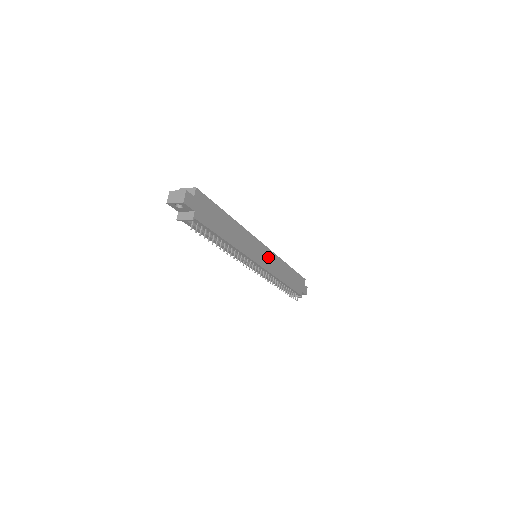
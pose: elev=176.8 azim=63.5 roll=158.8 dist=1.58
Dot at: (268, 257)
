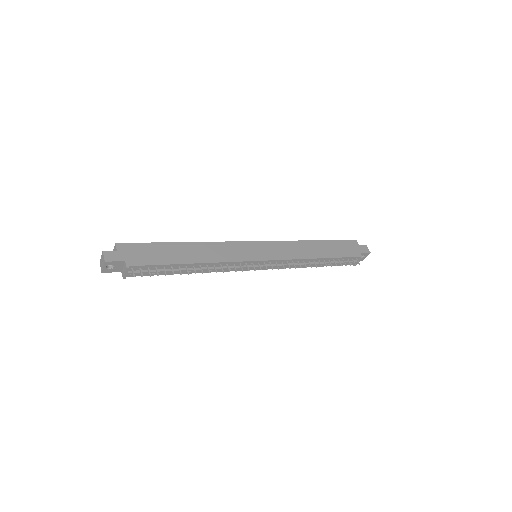
Dot at: (270, 248)
